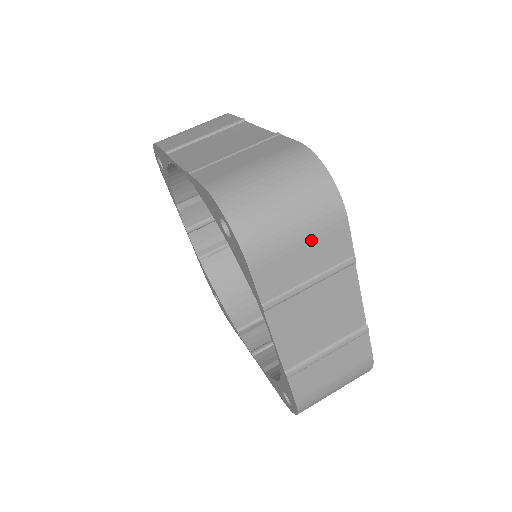
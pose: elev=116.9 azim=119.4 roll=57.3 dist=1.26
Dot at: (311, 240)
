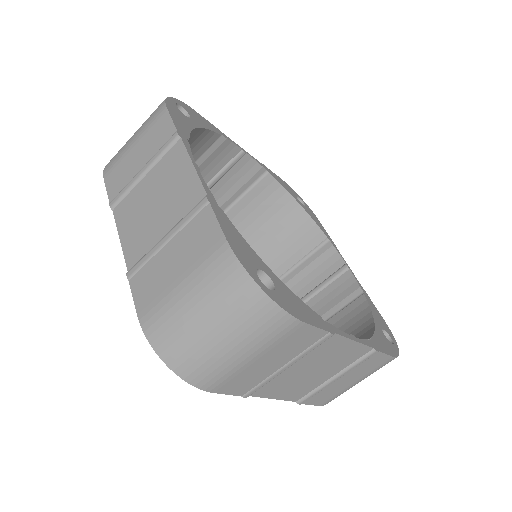
Dot at: (267, 352)
